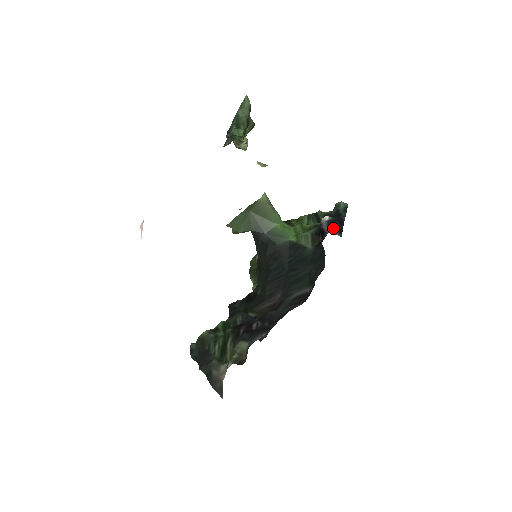
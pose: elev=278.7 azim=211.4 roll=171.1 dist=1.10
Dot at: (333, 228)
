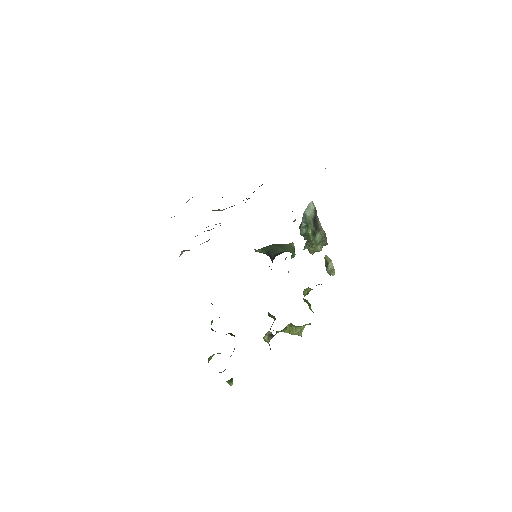
Dot at: occluded
